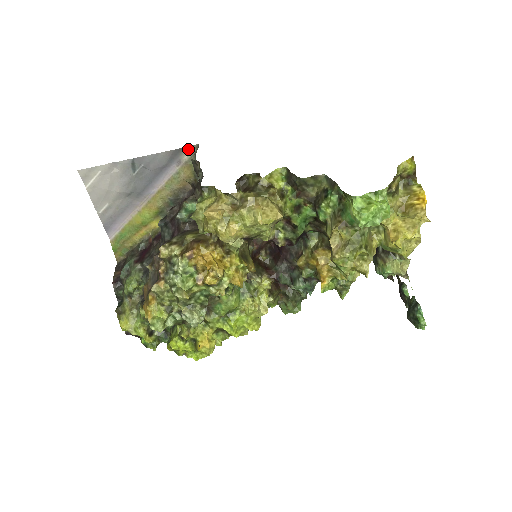
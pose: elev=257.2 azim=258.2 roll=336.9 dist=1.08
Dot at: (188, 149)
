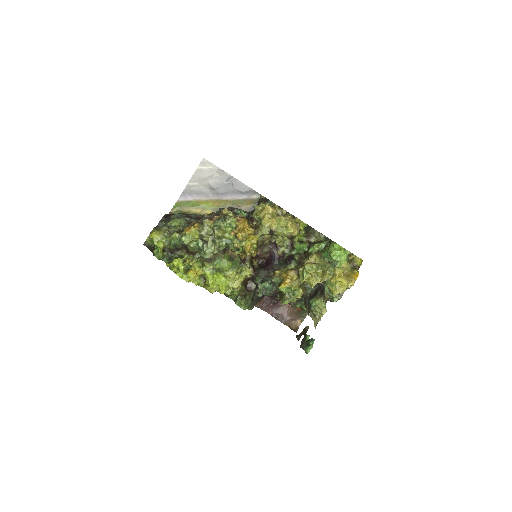
Dot at: (259, 195)
